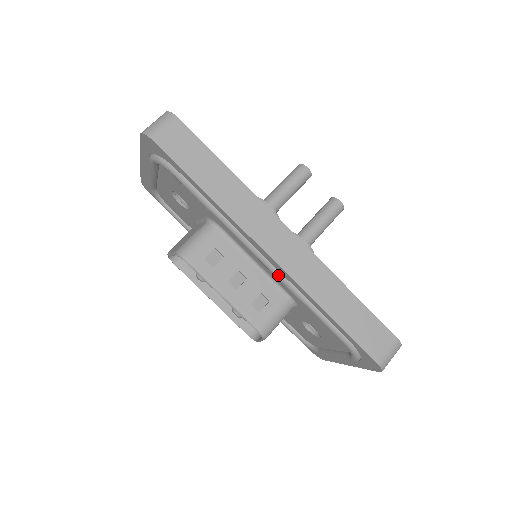
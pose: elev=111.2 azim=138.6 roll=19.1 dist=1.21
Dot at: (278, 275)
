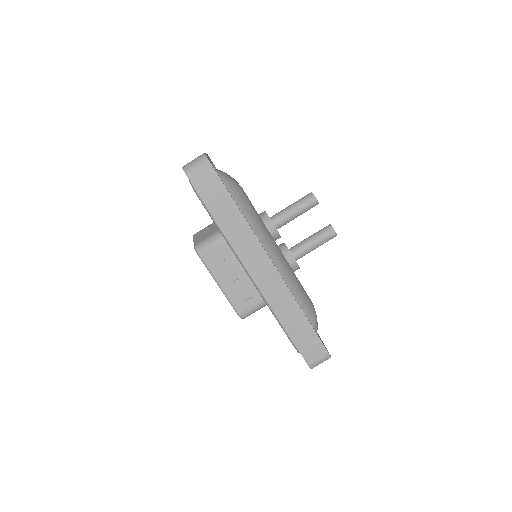
Dot at: (257, 289)
